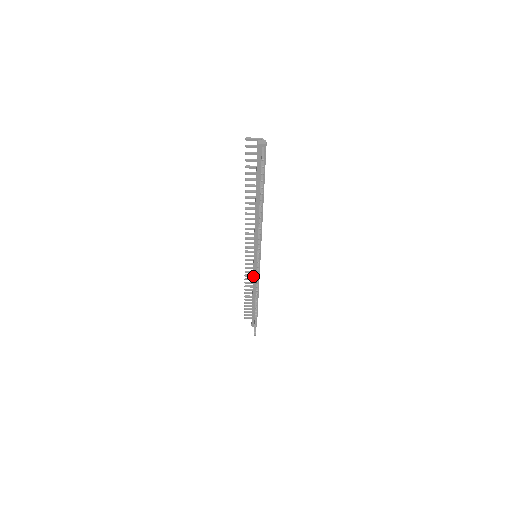
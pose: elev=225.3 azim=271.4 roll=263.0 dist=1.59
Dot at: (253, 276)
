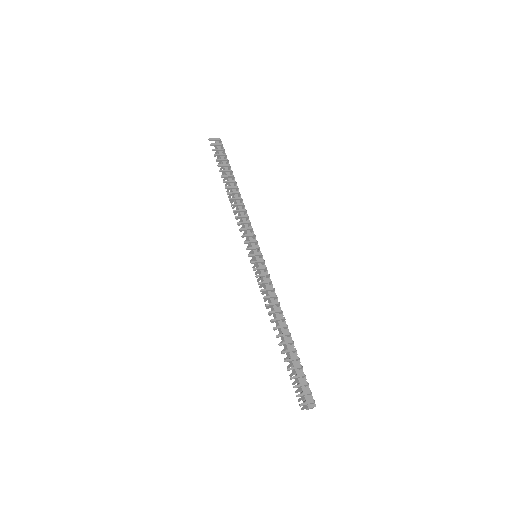
Dot at: occluded
